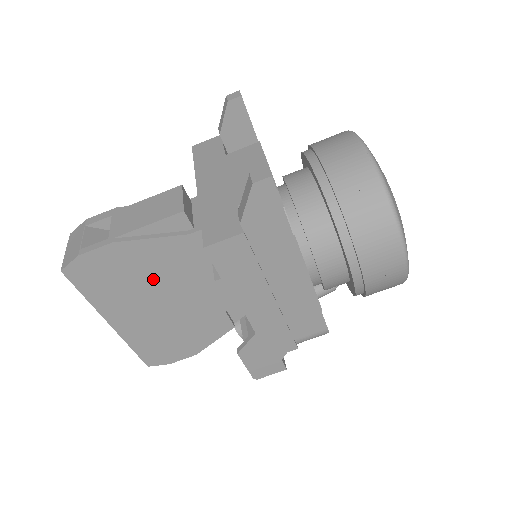
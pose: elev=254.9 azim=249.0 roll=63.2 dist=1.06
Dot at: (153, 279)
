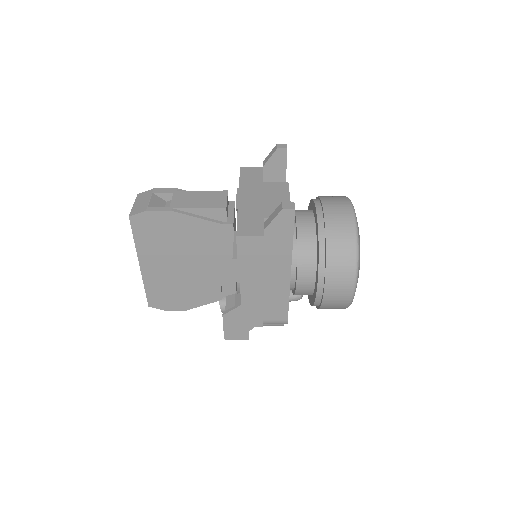
Dot at: (185, 245)
